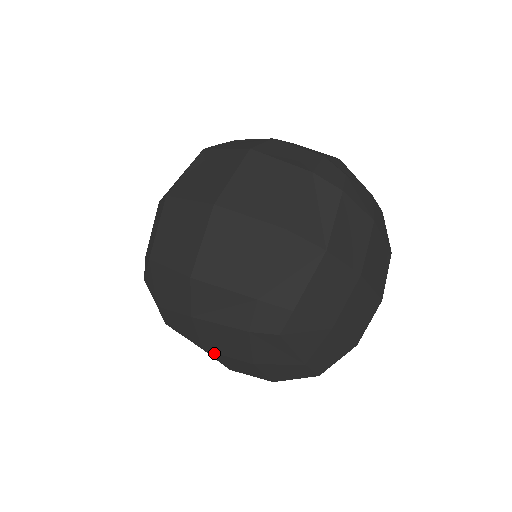
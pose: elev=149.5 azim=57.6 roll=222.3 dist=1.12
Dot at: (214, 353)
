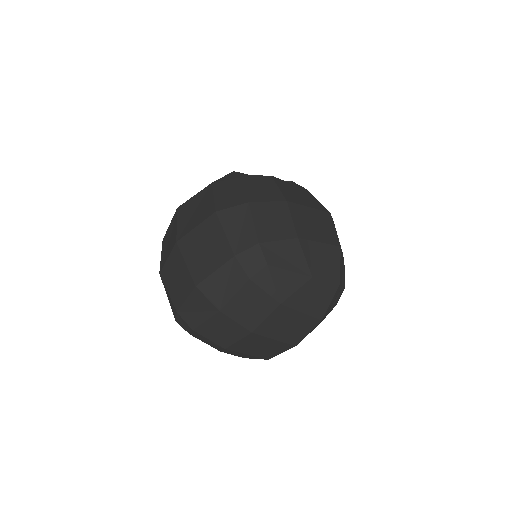
Dot at: occluded
